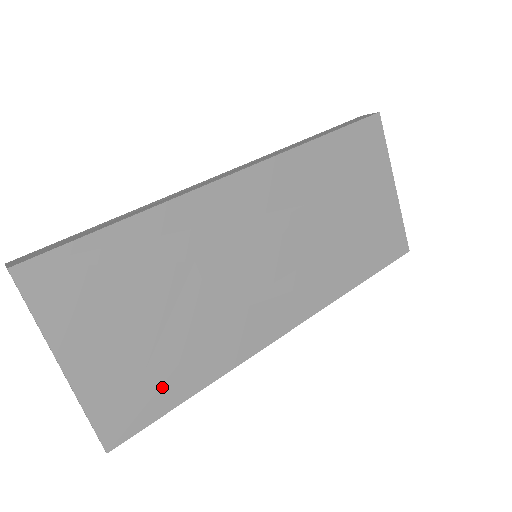
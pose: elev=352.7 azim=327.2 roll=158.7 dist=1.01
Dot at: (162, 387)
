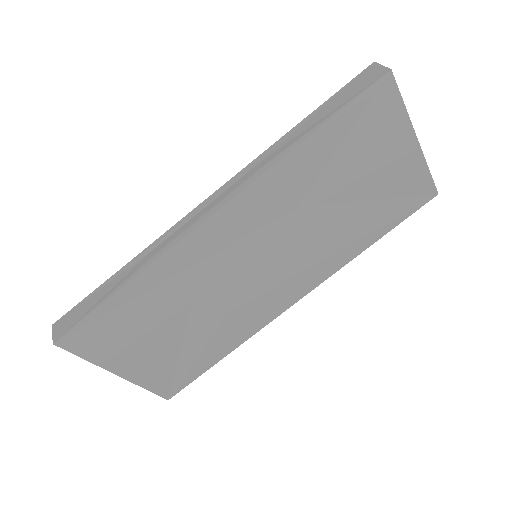
Dot at: (195, 363)
